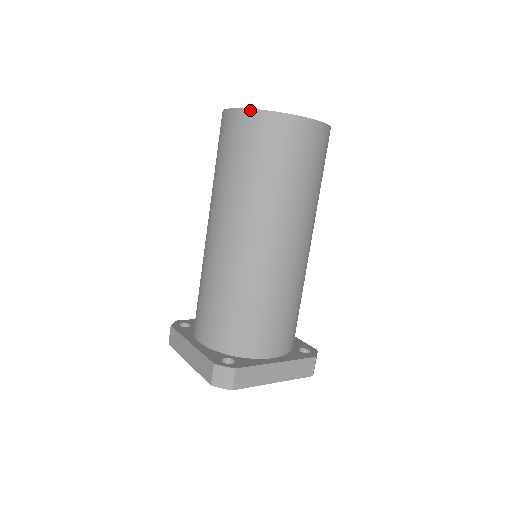
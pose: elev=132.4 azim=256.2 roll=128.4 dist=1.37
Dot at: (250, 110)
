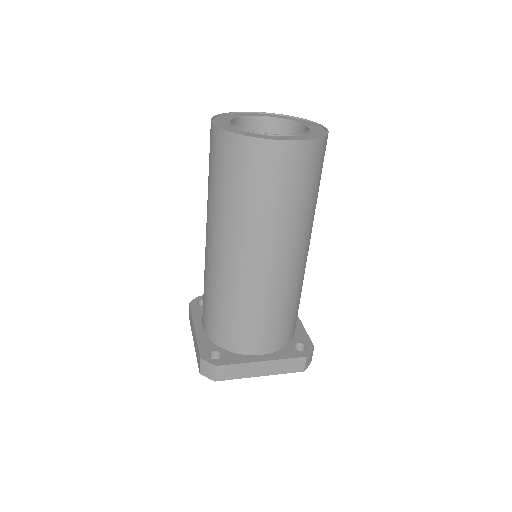
Dot at: (223, 131)
